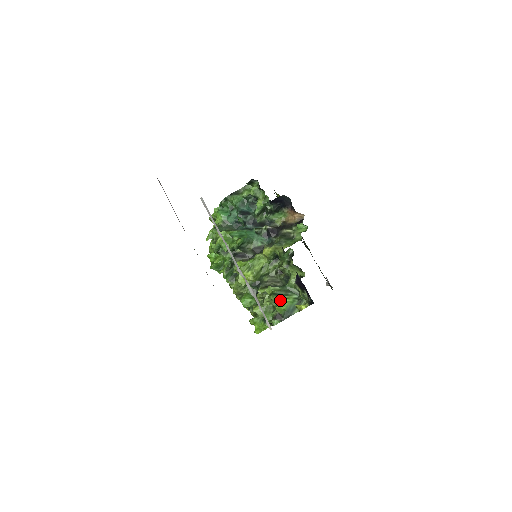
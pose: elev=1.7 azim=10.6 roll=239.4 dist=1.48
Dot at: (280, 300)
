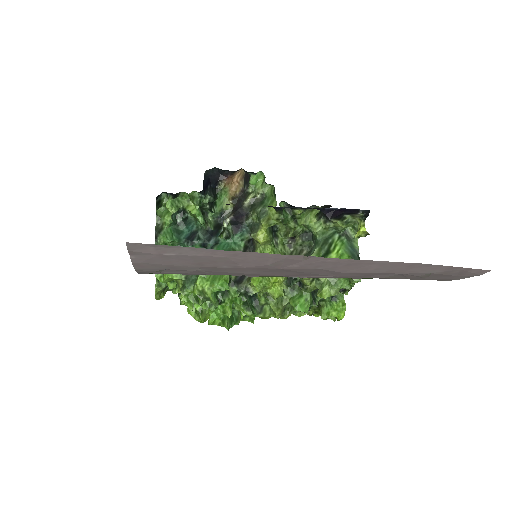
Dot at: (334, 255)
